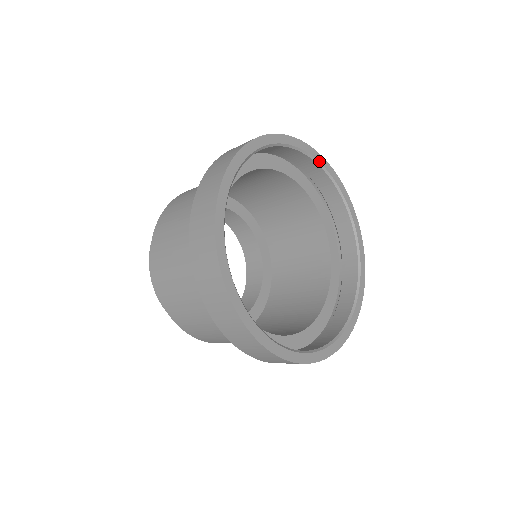
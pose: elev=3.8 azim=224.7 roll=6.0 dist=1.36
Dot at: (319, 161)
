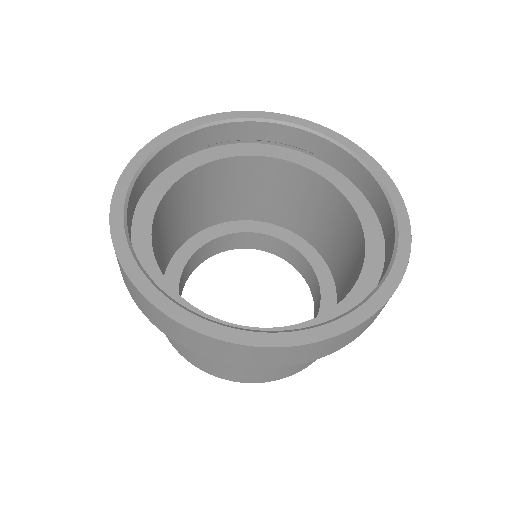
Dot at: (300, 125)
